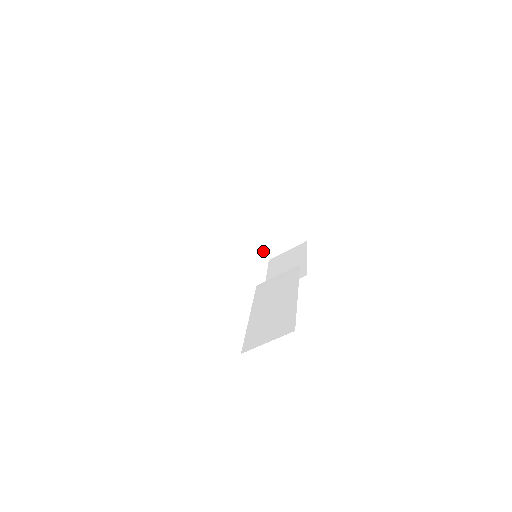
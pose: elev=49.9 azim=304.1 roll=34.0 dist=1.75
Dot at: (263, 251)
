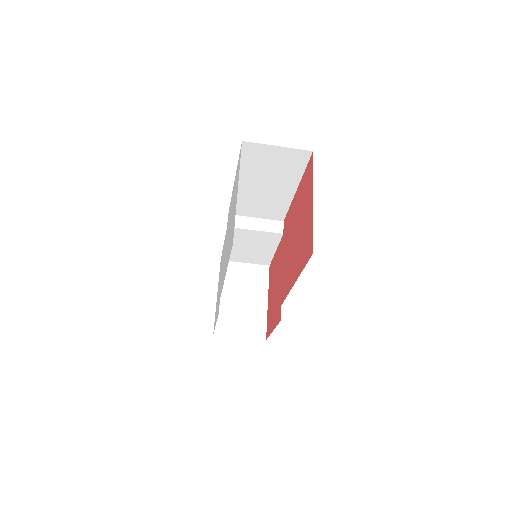
Dot at: occluded
